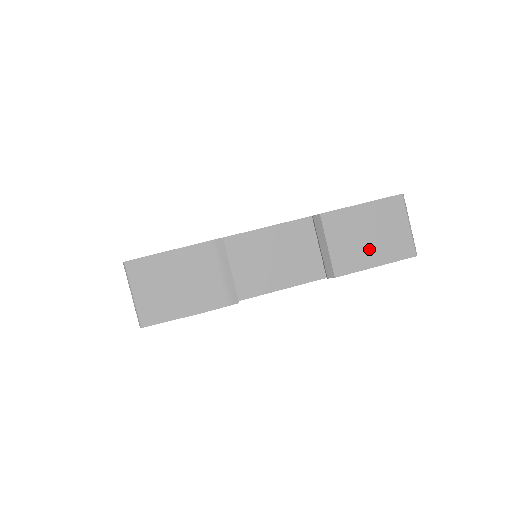
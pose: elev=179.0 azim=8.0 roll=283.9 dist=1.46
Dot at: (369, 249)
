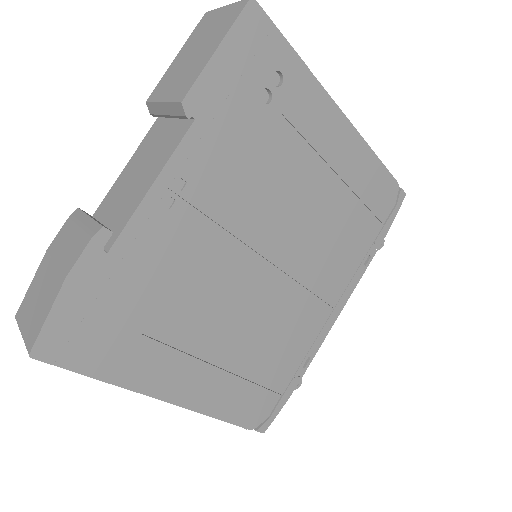
Dot at: (201, 55)
